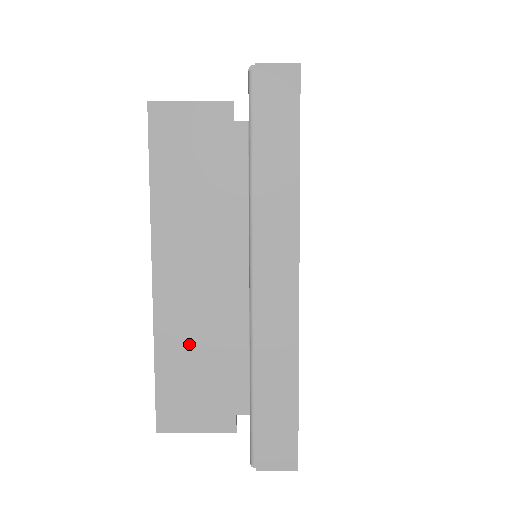
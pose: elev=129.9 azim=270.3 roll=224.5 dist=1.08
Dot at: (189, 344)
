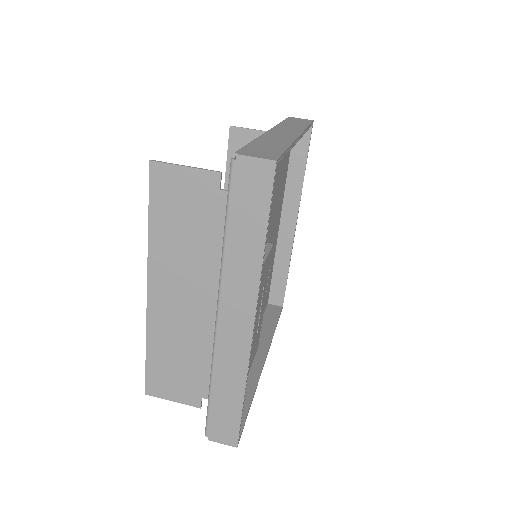
Dot at: (171, 345)
